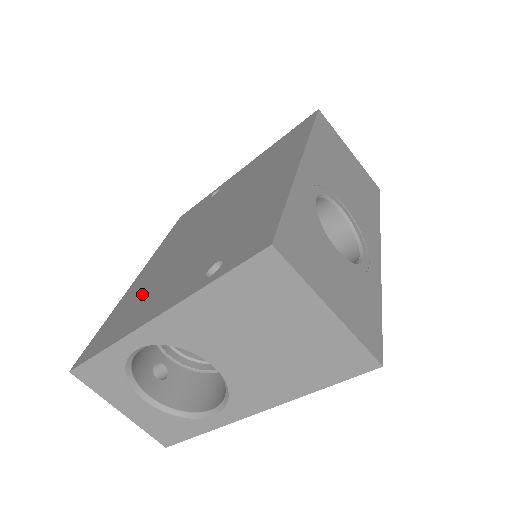
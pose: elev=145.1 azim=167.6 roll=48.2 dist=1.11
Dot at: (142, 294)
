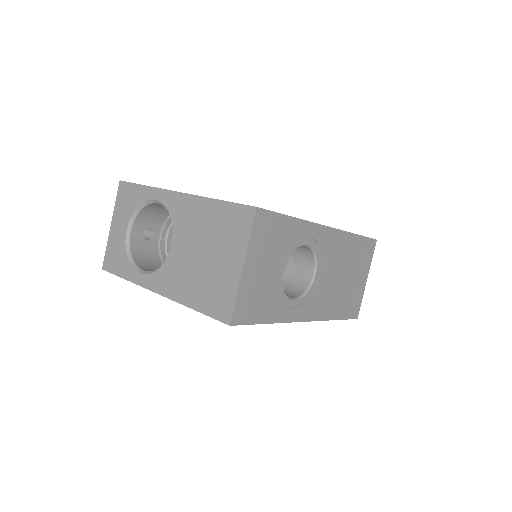
Dot at: occluded
